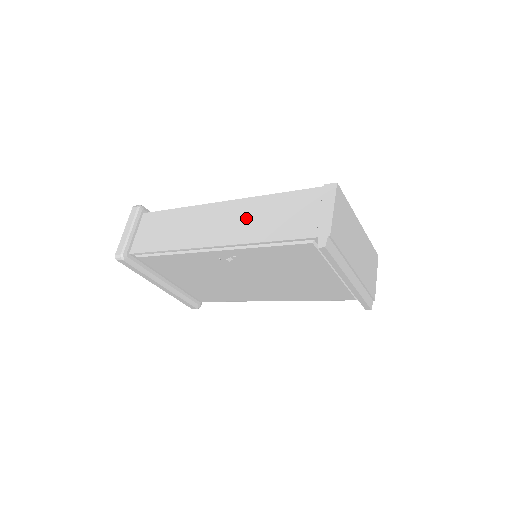
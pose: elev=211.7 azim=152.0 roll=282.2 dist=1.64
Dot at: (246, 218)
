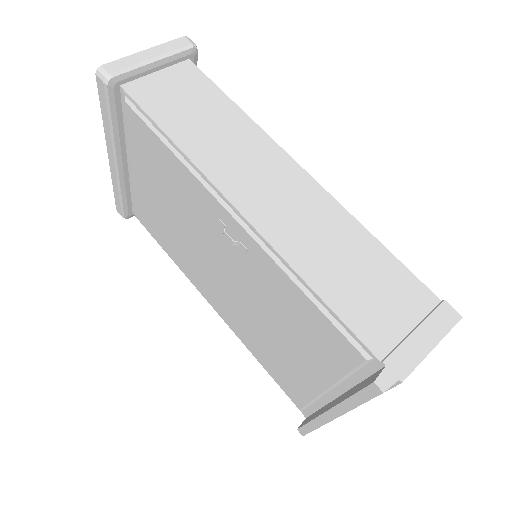
Dot at: (313, 224)
